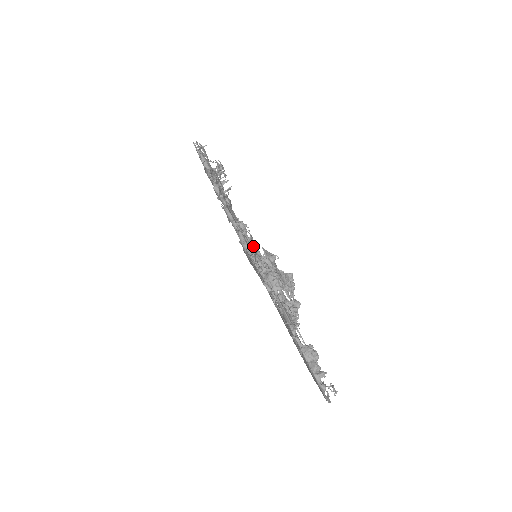
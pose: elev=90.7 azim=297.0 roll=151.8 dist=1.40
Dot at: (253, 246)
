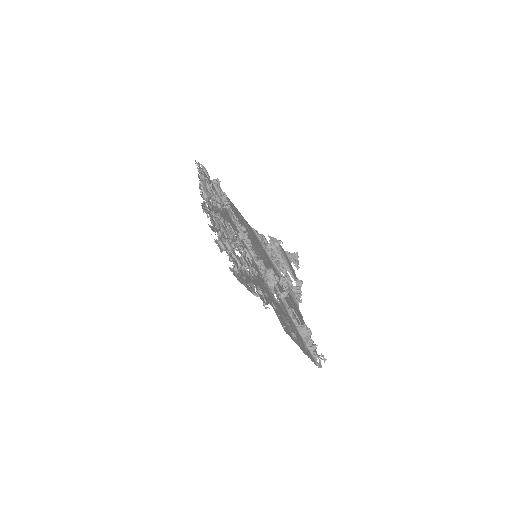
Dot at: (249, 254)
